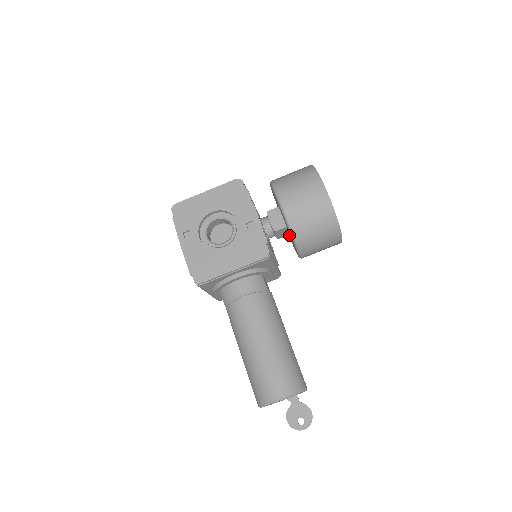
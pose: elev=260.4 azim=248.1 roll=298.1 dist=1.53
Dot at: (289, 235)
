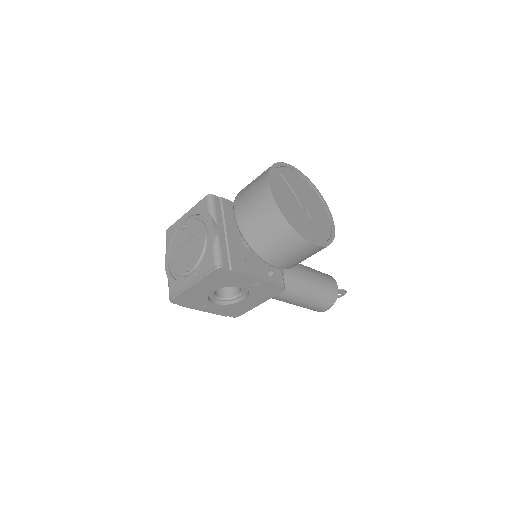
Dot at: occluded
